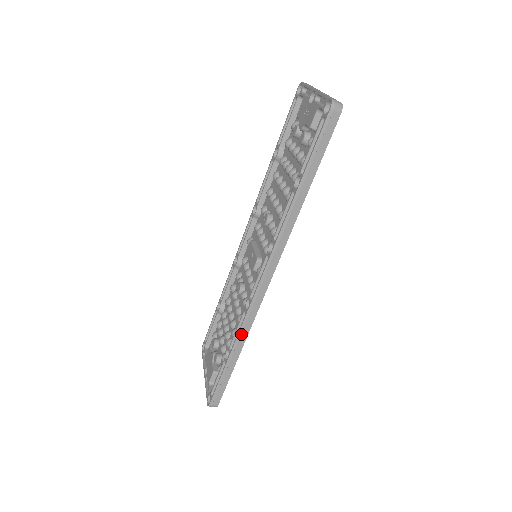
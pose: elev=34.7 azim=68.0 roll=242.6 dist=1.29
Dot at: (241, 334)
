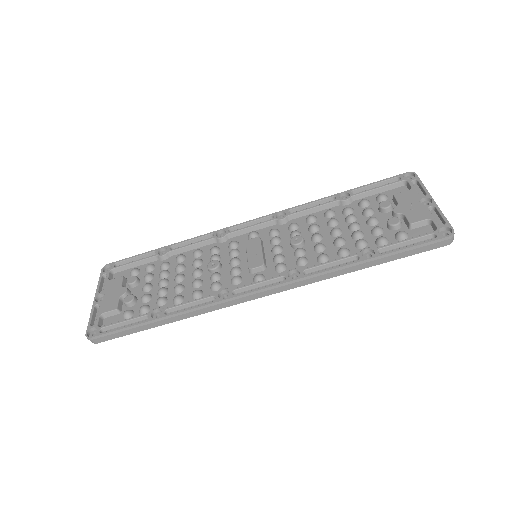
Dot at: (193, 311)
